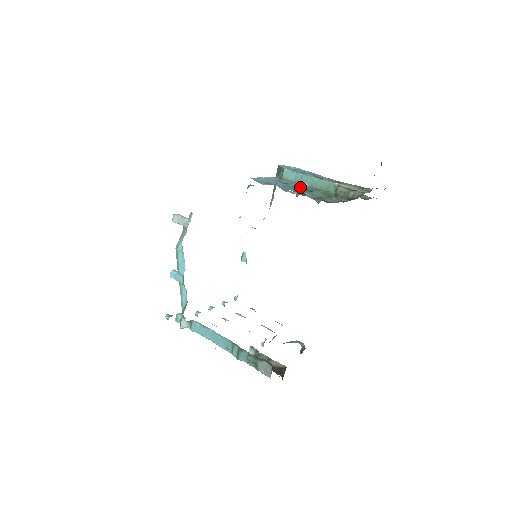
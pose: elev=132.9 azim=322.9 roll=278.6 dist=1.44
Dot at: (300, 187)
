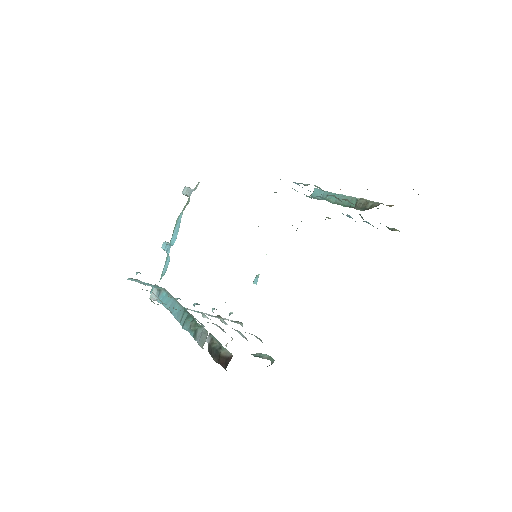
Dot at: occluded
